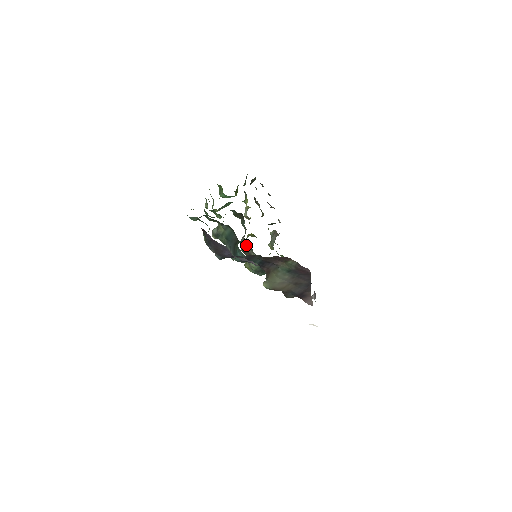
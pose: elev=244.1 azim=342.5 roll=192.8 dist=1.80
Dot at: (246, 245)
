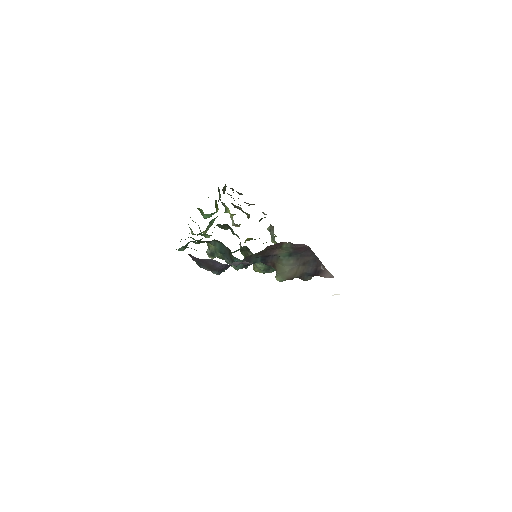
Dot at: (244, 251)
